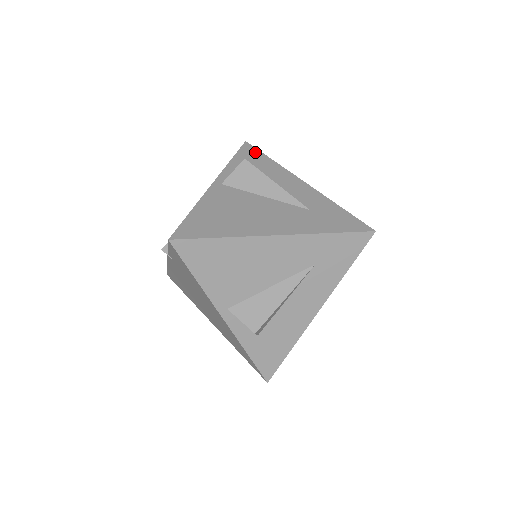
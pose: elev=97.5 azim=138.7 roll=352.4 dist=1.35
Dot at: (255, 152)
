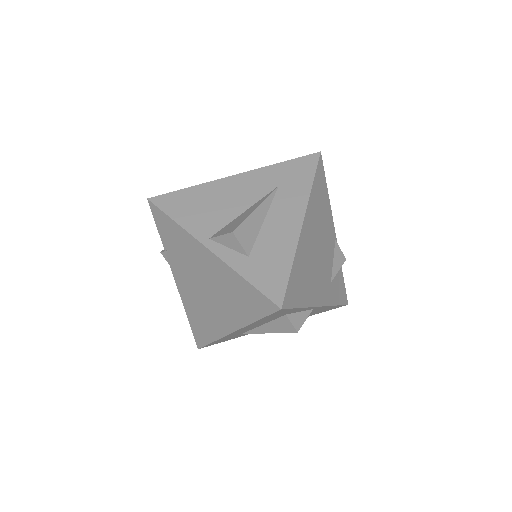
Dot at: occluded
